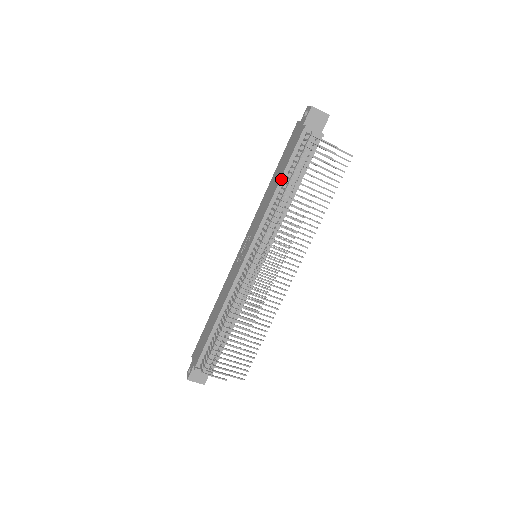
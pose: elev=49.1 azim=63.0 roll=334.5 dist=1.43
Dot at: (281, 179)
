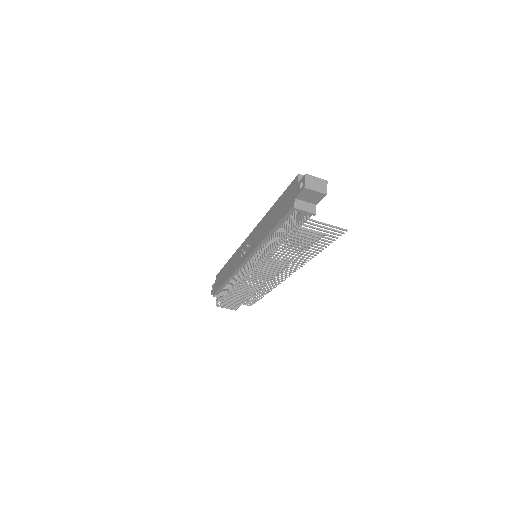
Dot at: (271, 231)
